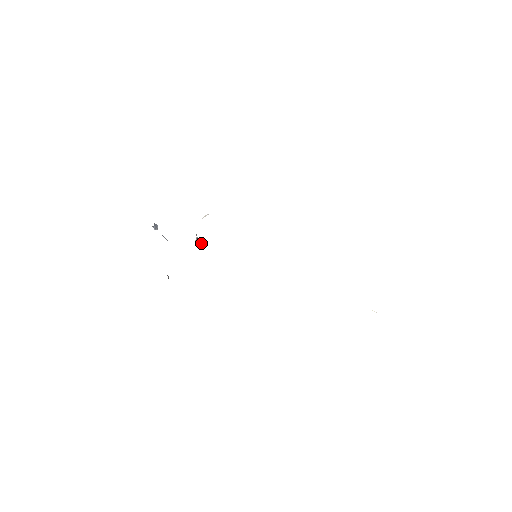
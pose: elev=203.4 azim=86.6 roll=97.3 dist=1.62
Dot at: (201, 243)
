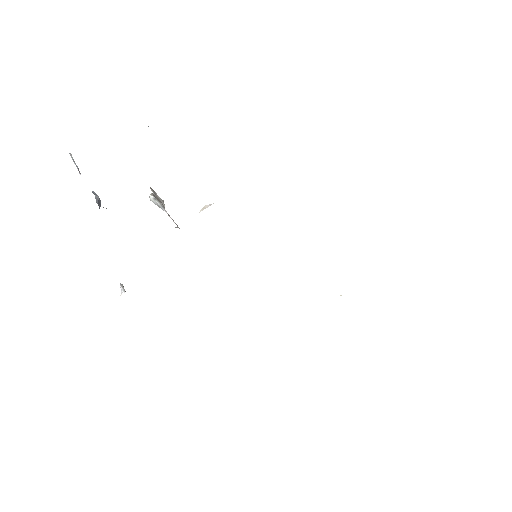
Dot at: occluded
